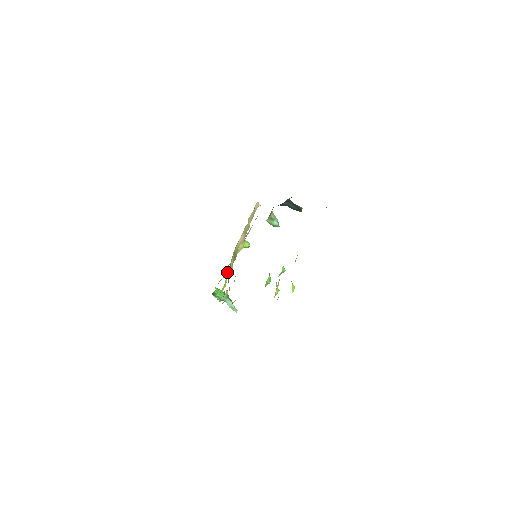
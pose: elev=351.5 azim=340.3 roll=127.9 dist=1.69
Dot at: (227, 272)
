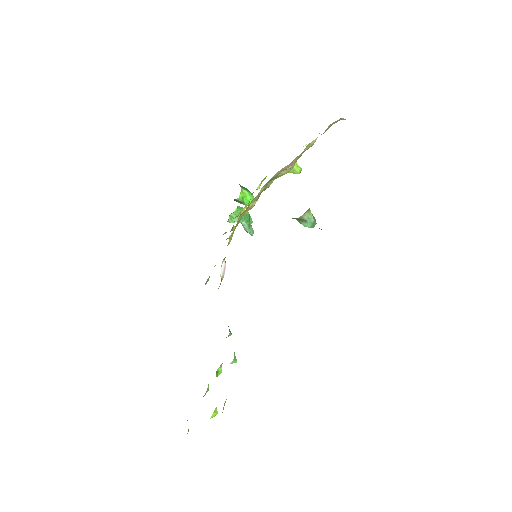
Dot at: (257, 188)
